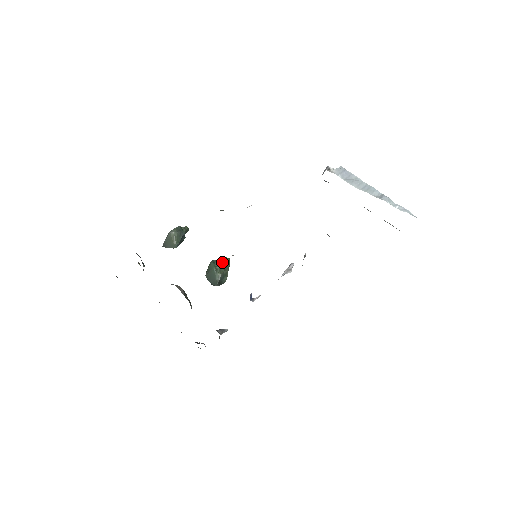
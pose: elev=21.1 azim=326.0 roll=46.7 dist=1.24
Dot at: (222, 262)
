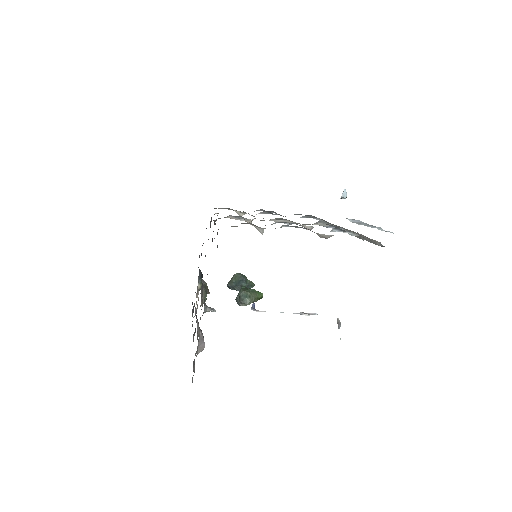
Dot at: occluded
